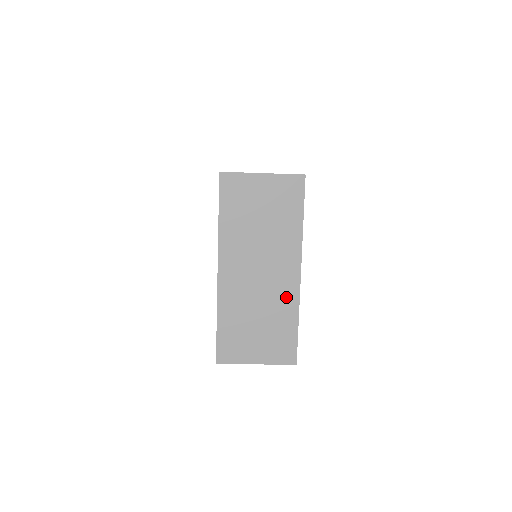
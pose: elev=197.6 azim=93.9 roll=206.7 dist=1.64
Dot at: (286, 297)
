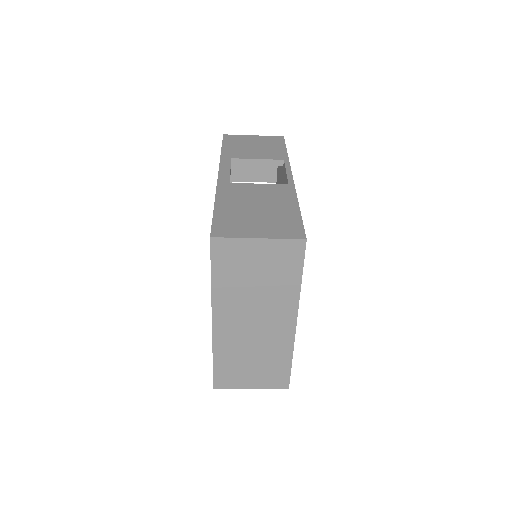
Dot at: (281, 342)
